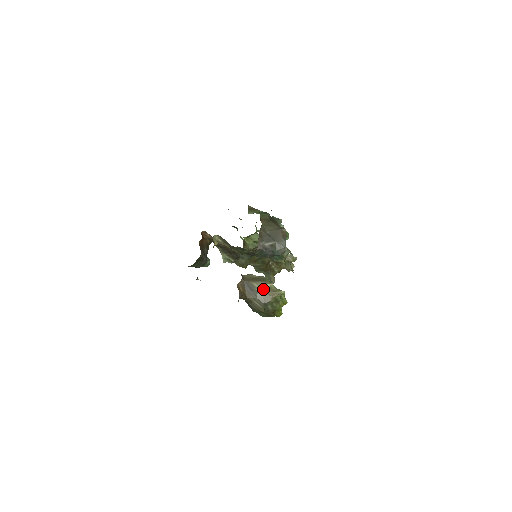
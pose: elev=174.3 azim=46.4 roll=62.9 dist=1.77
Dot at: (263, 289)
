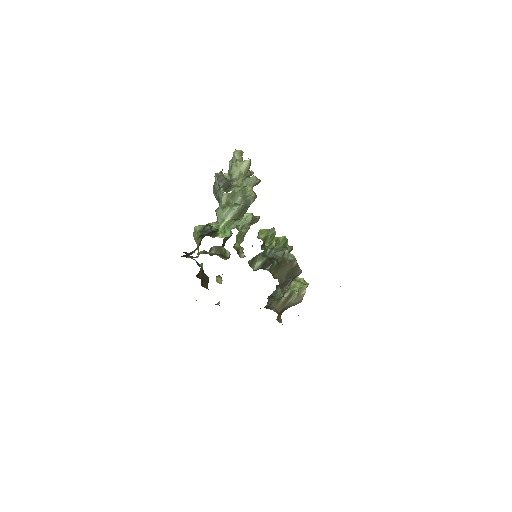
Dot at: (293, 301)
